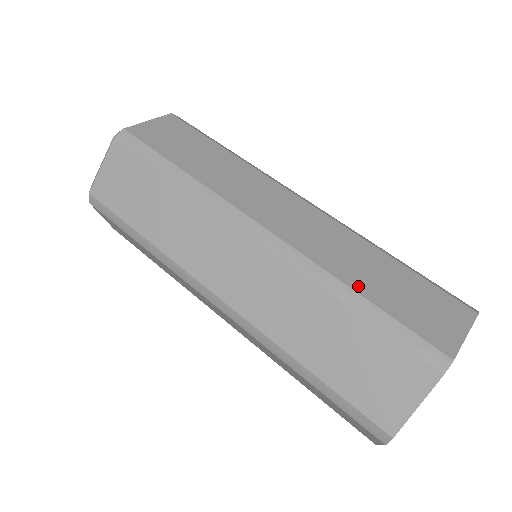
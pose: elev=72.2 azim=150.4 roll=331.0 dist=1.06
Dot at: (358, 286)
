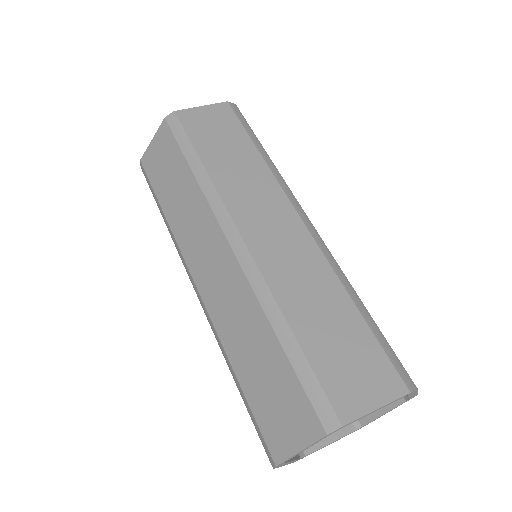
Dot at: (237, 366)
